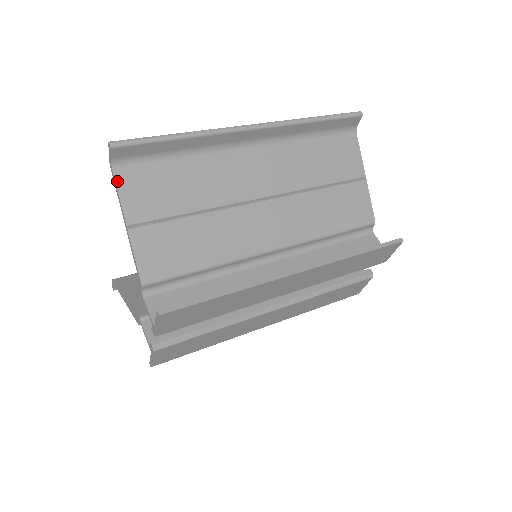
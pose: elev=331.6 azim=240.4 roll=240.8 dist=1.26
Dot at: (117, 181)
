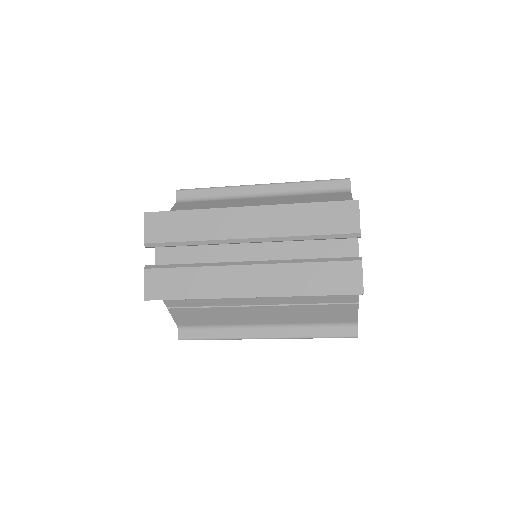
Dot at: (175, 205)
